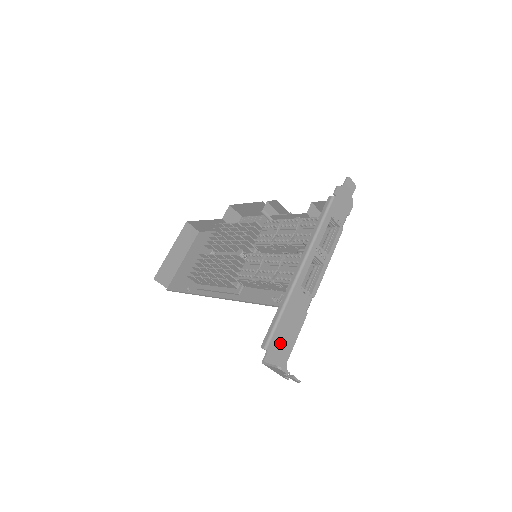
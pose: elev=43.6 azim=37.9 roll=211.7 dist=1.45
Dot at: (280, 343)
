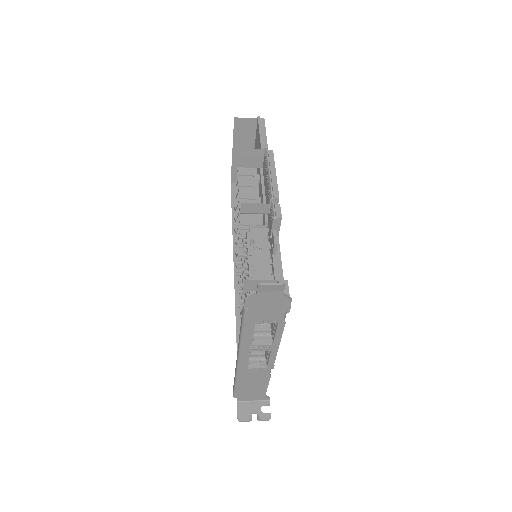
Dot at: (248, 392)
